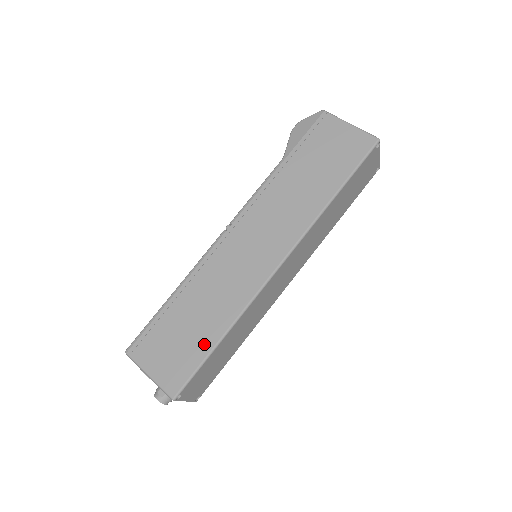
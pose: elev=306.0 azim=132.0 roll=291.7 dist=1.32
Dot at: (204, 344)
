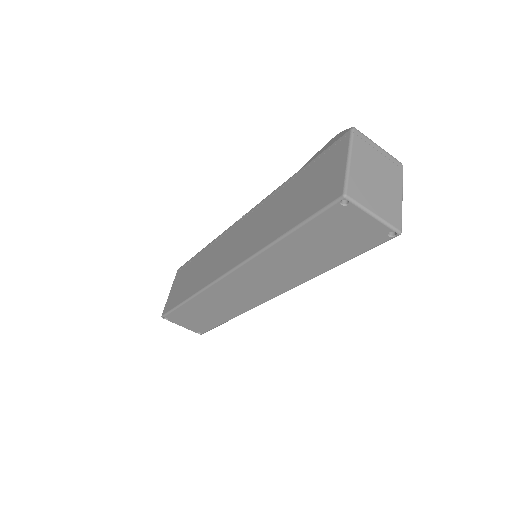
Dot at: (183, 296)
